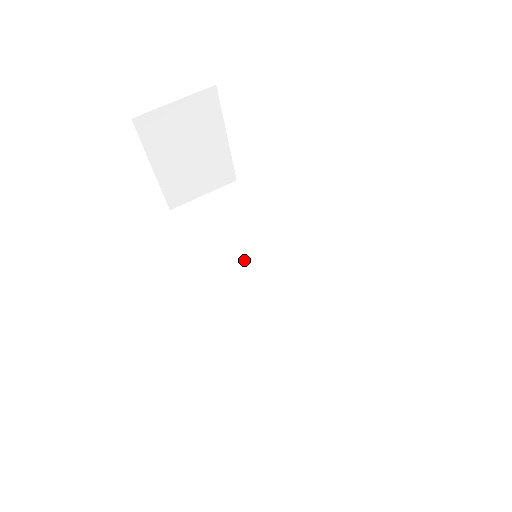
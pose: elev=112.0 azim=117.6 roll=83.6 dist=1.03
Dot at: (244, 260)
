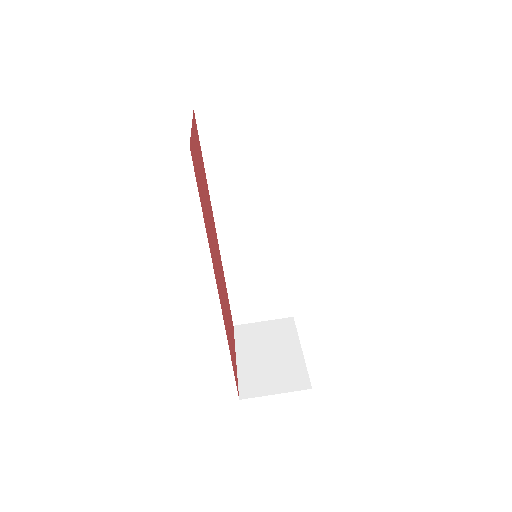
Dot at: (247, 195)
